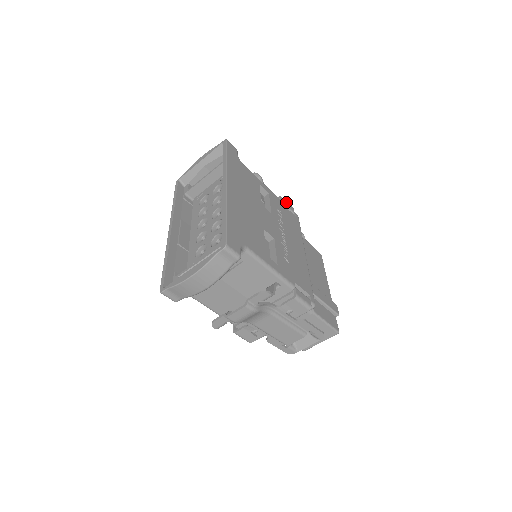
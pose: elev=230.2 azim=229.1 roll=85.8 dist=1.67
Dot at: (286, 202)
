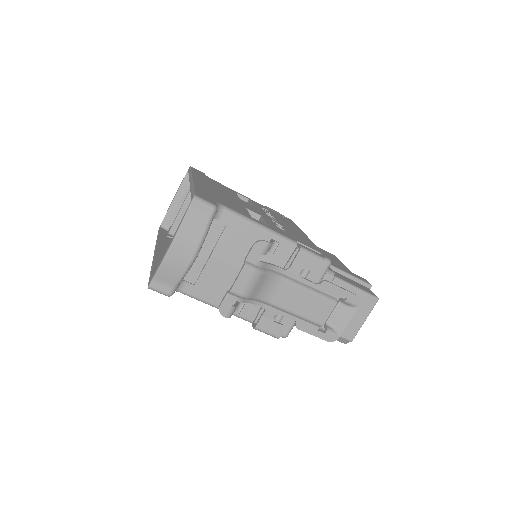
Dot at: (273, 210)
